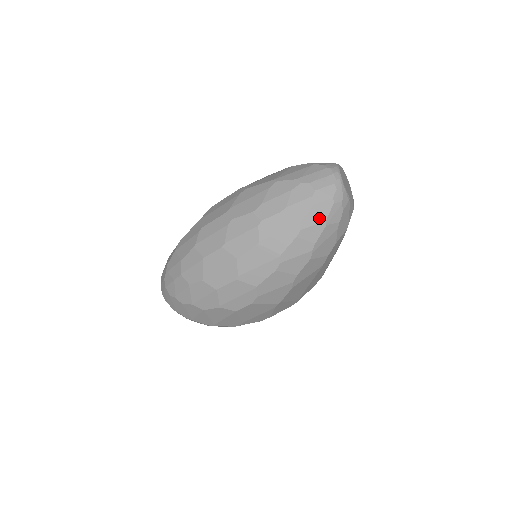
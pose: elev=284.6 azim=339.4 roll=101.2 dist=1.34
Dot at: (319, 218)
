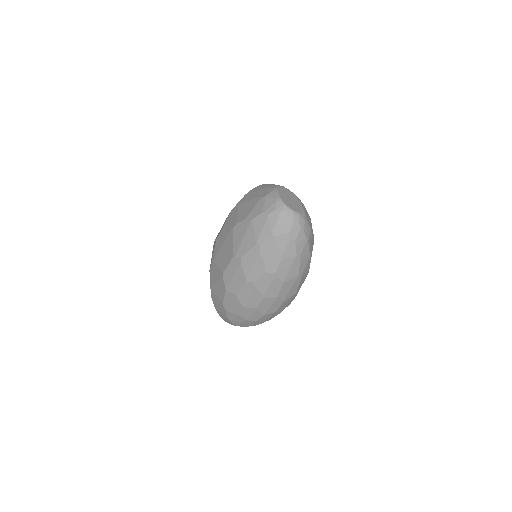
Dot at: (303, 243)
